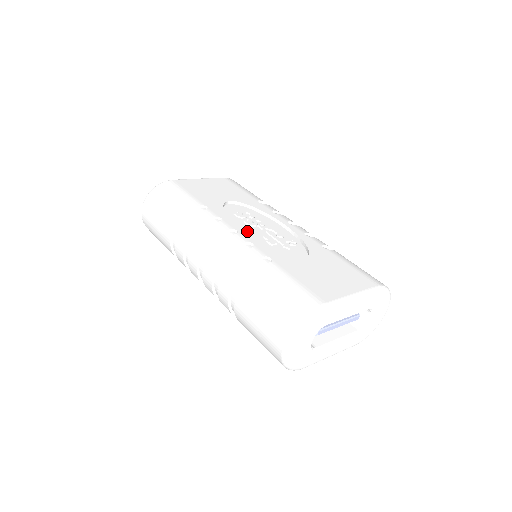
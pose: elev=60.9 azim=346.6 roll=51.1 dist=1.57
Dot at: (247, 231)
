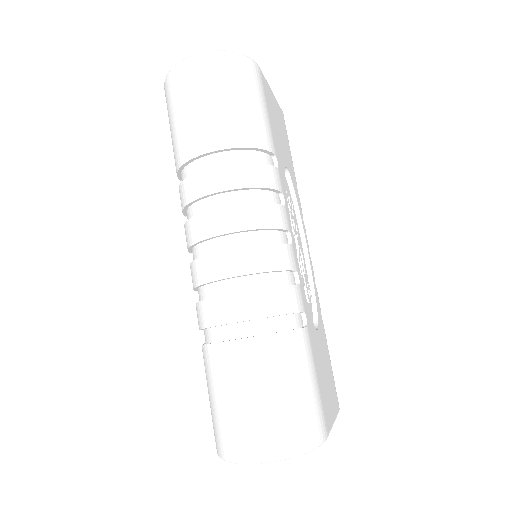
Dot at: occluded
